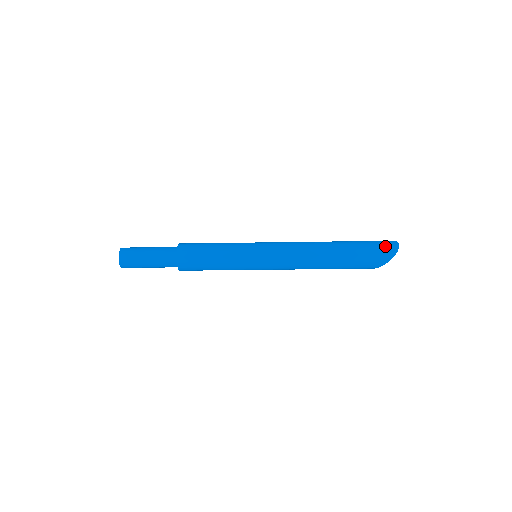
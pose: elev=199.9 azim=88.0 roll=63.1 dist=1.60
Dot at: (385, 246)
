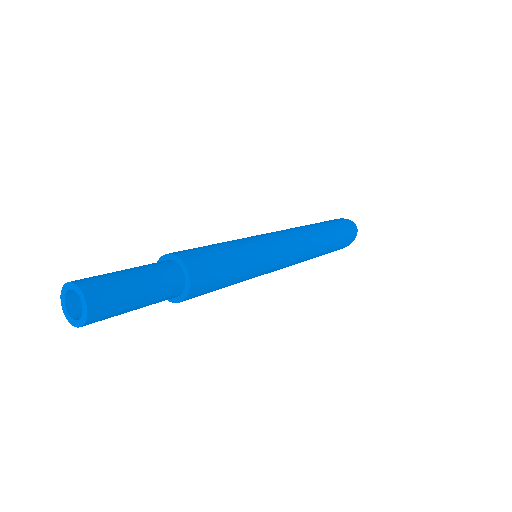
Dot at: (351, 229)
